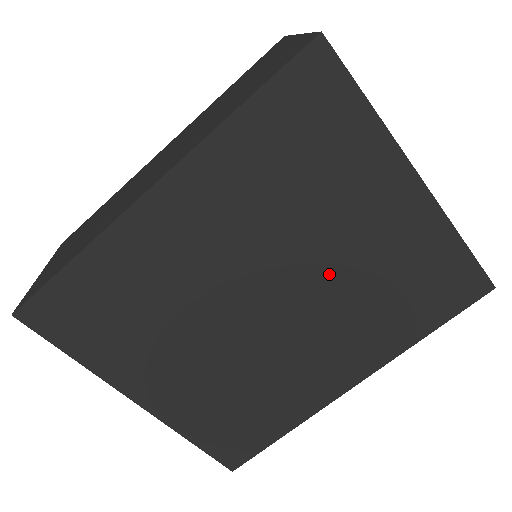
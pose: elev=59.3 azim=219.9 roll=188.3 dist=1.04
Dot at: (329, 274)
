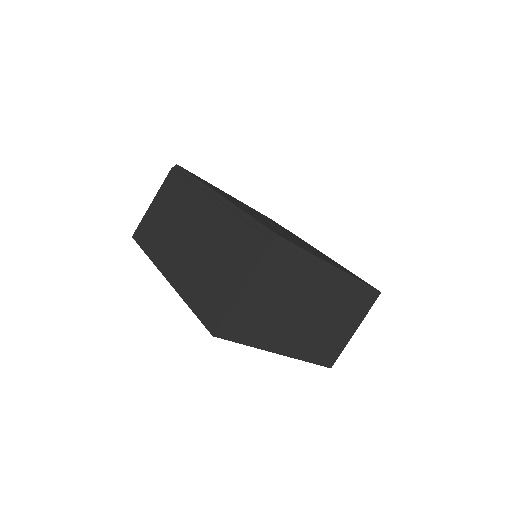
Dot at: occluded
